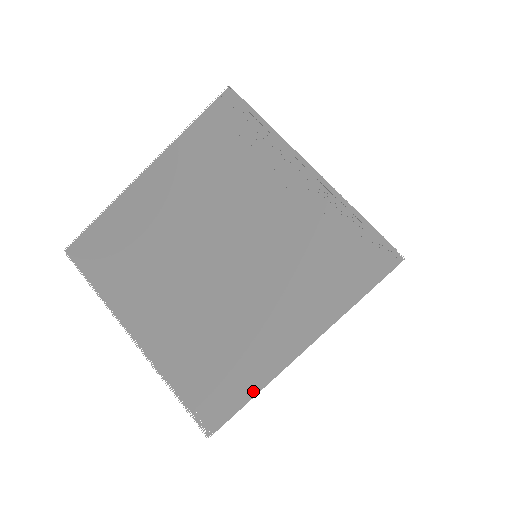
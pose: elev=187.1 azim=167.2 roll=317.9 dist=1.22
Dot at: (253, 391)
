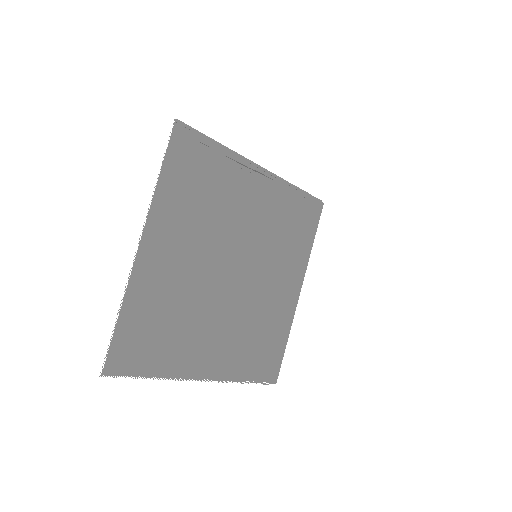
Dot at: (286, 337)
